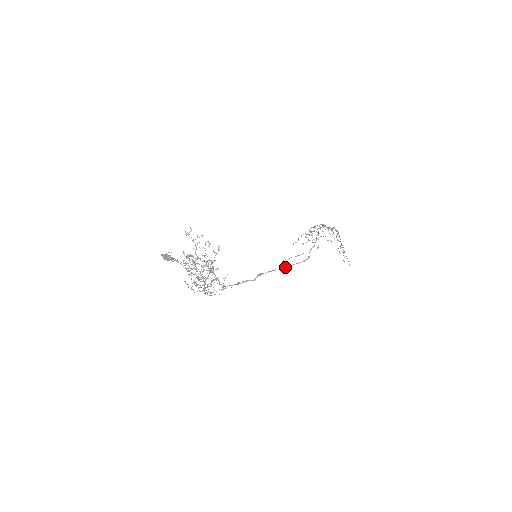
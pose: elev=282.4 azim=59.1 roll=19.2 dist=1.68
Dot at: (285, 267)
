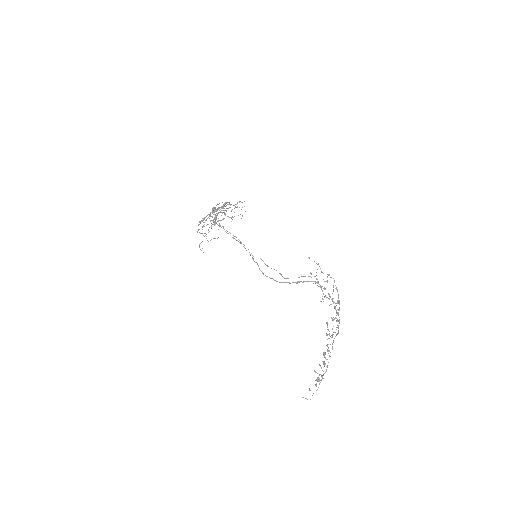
Dot at: occluded
